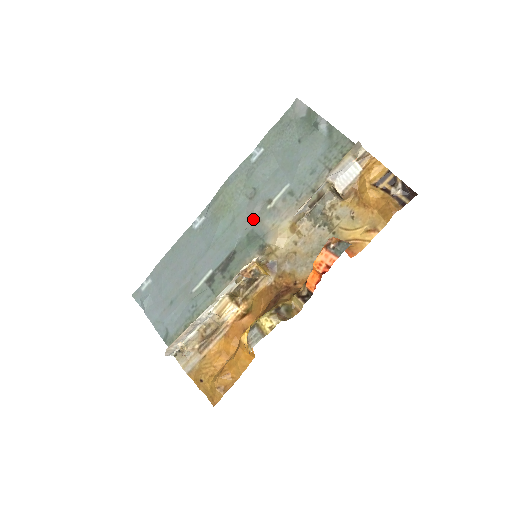
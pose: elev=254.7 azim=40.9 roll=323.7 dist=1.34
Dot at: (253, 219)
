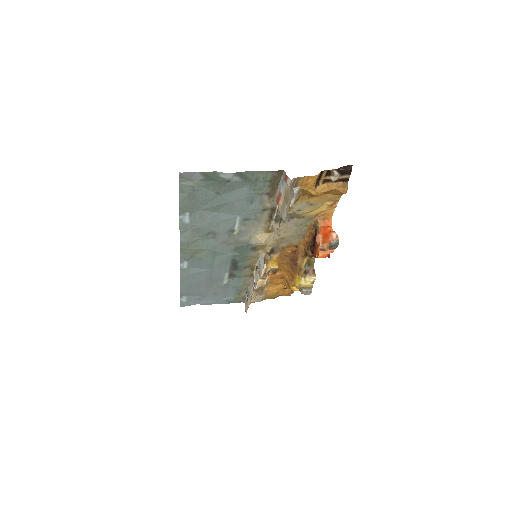
Dot at: (229, 243)
